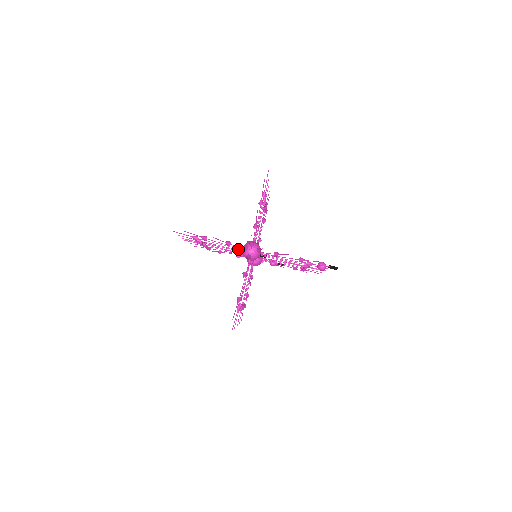
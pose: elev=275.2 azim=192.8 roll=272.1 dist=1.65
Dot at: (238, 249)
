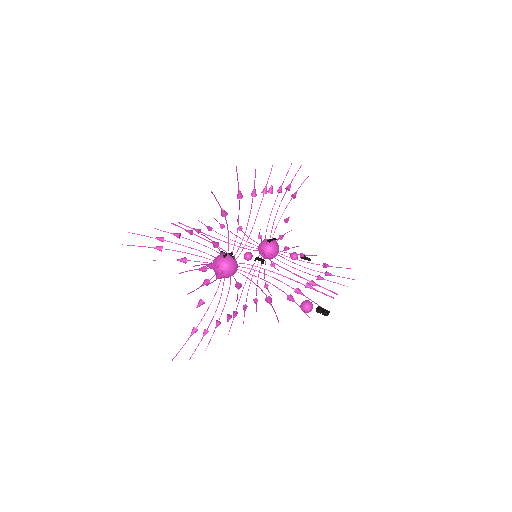
Dot at: occluded
